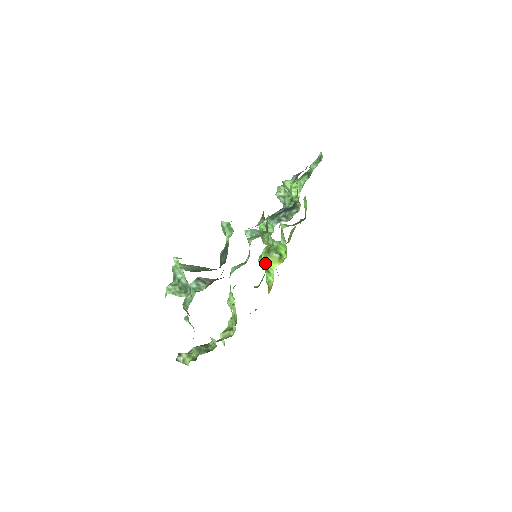
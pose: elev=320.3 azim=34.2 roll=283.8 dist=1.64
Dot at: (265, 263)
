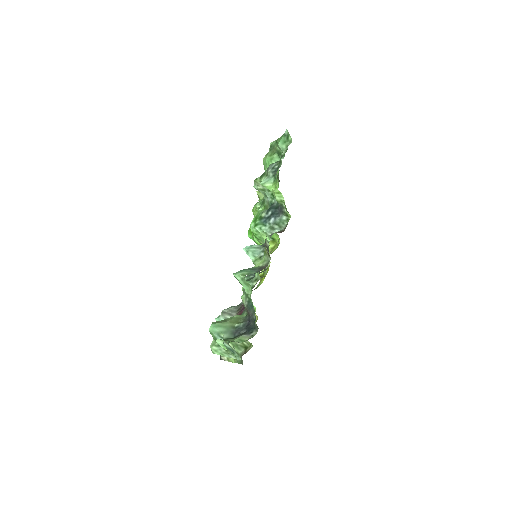
Dot at: occluded
